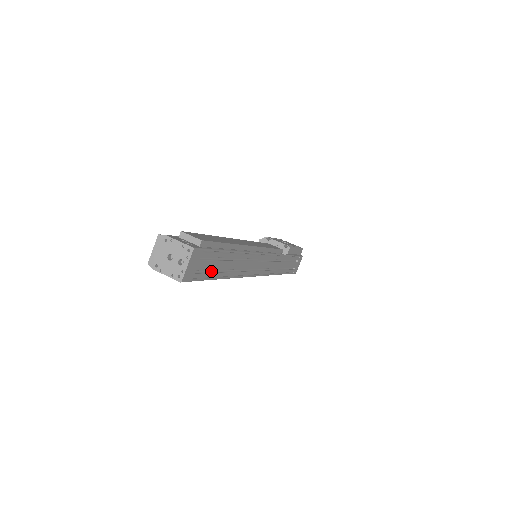
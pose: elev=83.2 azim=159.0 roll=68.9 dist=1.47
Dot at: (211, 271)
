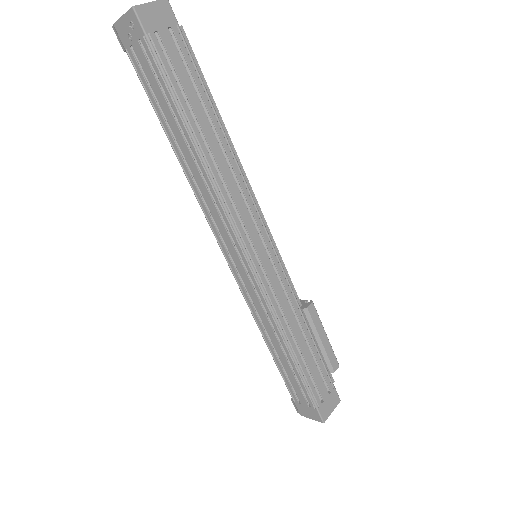
Dot at: (178, 92)
